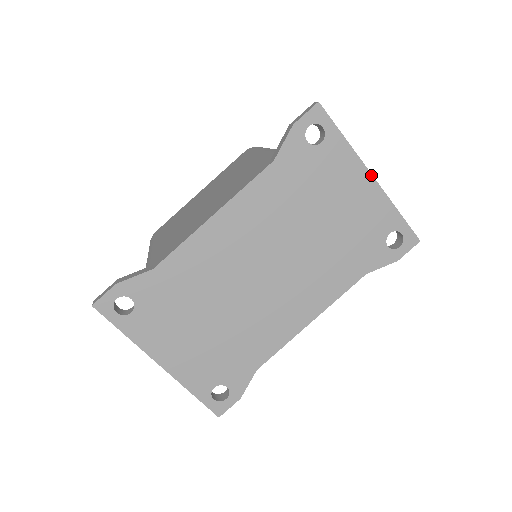
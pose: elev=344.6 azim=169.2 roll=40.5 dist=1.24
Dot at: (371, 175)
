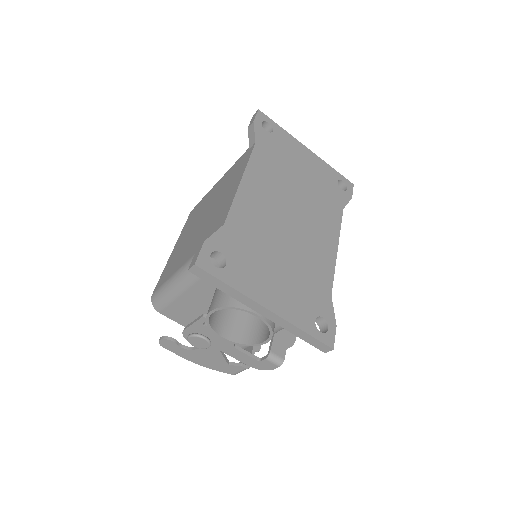
Dot at: (307, 148)
